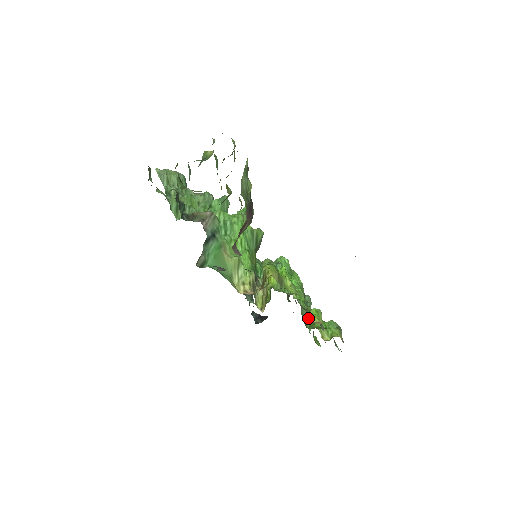
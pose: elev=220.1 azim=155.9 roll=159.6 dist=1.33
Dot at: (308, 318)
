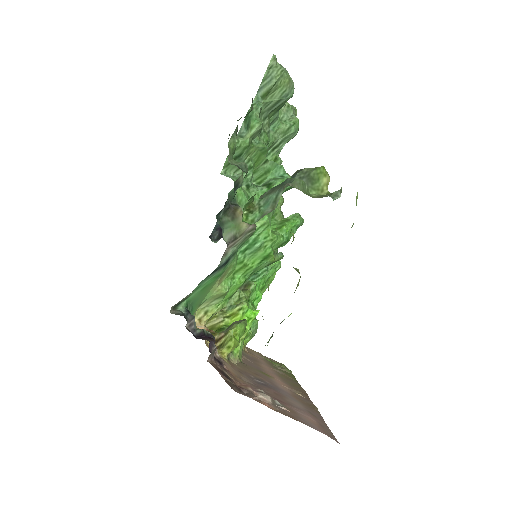
Dot at: occluded
